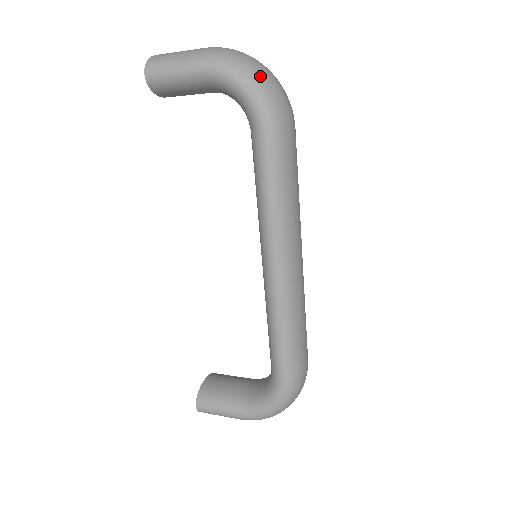
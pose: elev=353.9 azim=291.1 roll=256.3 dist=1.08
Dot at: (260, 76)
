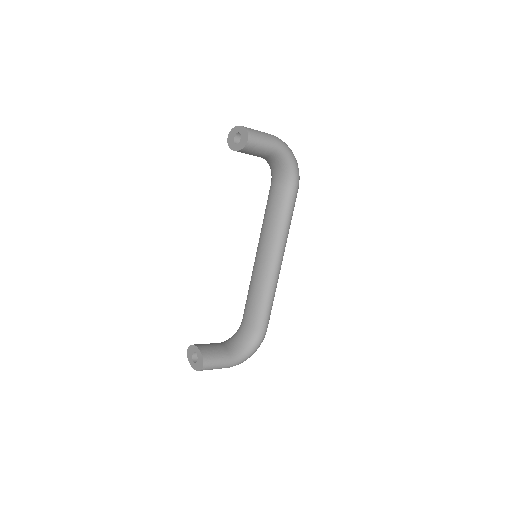
Dot at: (296, 160)
